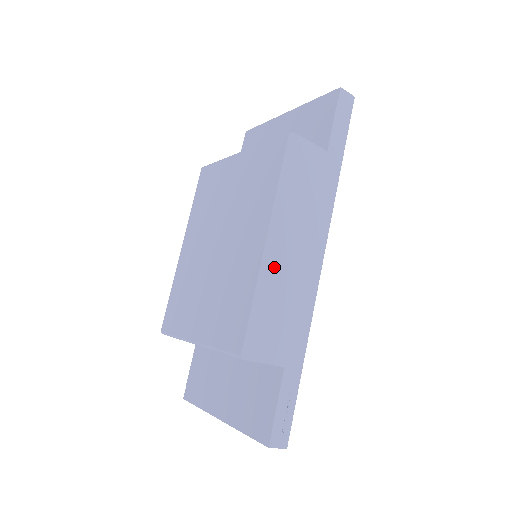
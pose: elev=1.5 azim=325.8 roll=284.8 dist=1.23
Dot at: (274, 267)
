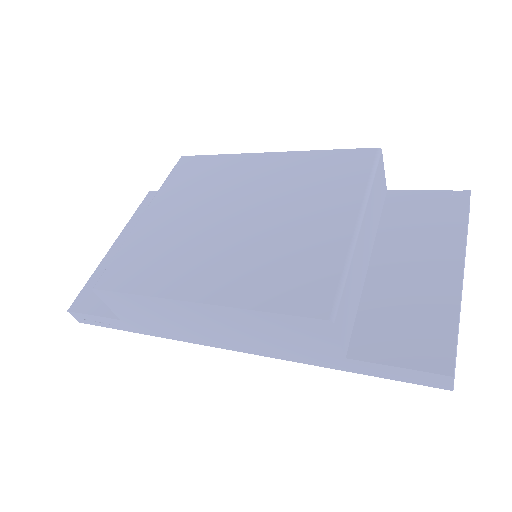
Dot at: (180, 310)
